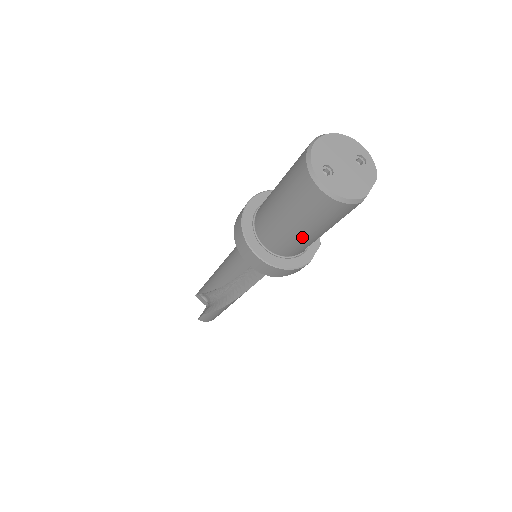
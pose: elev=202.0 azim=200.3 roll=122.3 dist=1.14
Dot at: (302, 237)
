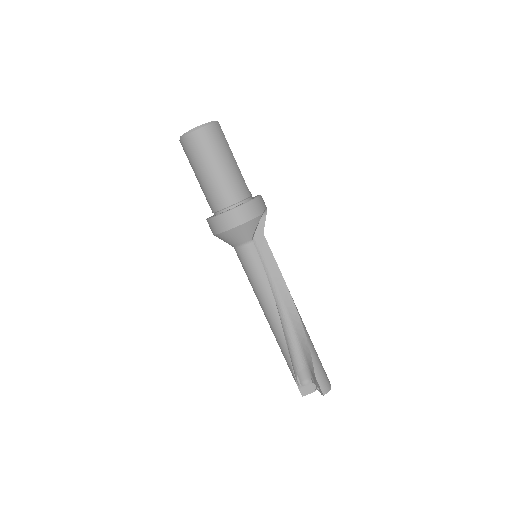
Dot at: (232, 170)
